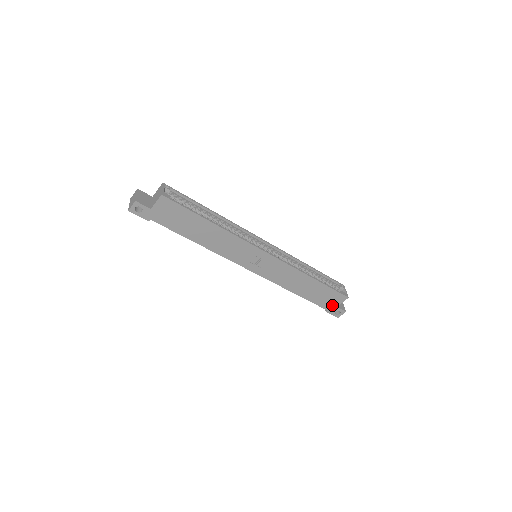
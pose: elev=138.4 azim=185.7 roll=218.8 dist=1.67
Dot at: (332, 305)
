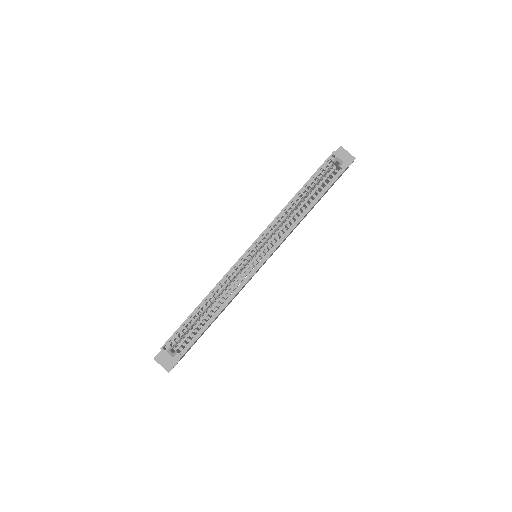
Dot at: occluded
